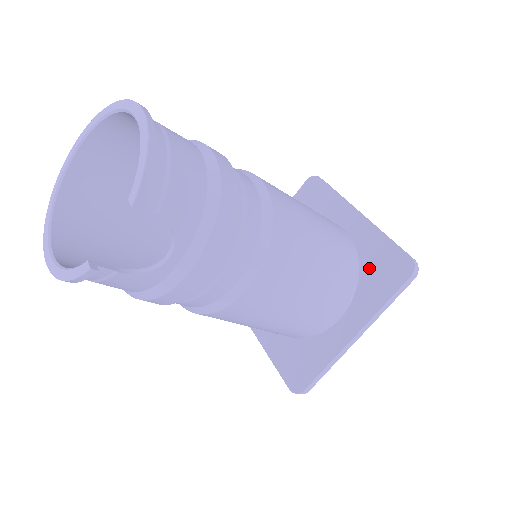
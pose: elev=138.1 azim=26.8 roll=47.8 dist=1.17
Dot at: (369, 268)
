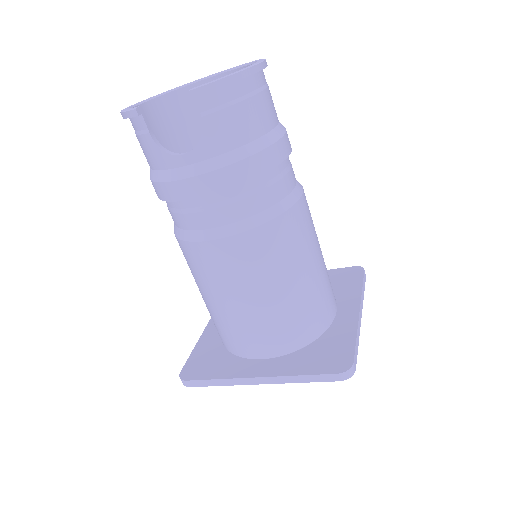
Dot at: (320, 346)
